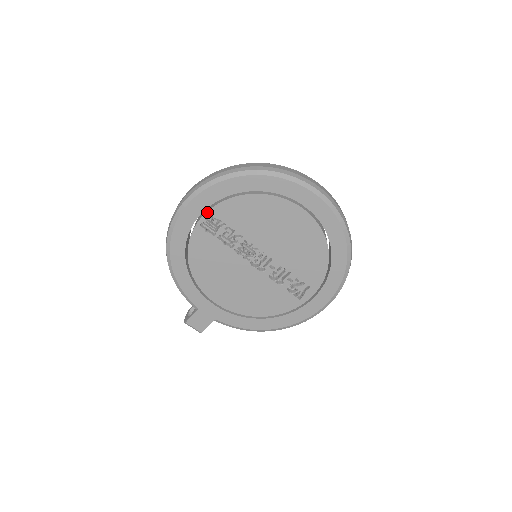
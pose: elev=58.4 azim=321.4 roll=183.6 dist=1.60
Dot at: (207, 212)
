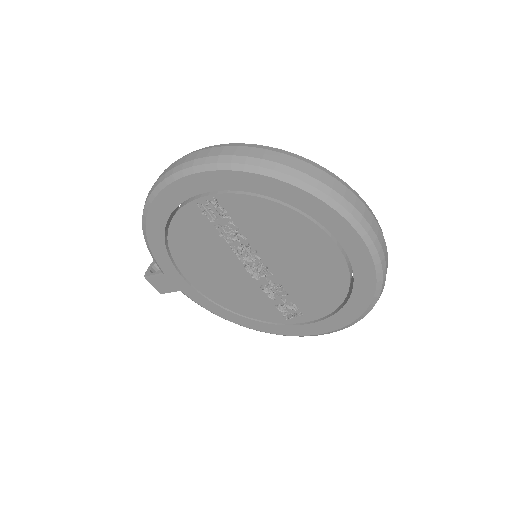
Dot at: (212, 195)
